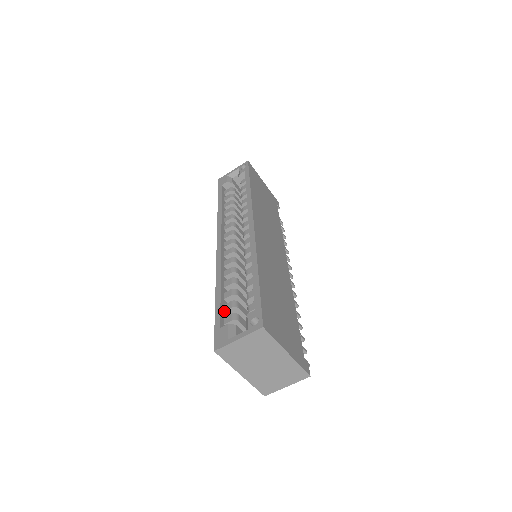
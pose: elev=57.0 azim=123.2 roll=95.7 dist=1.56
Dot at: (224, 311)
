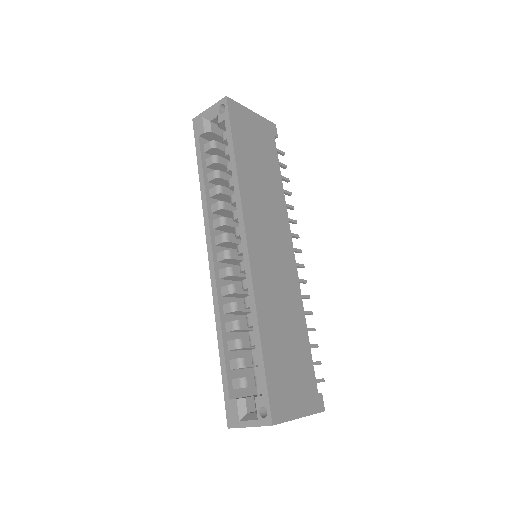
Dot at: (231, 370)
